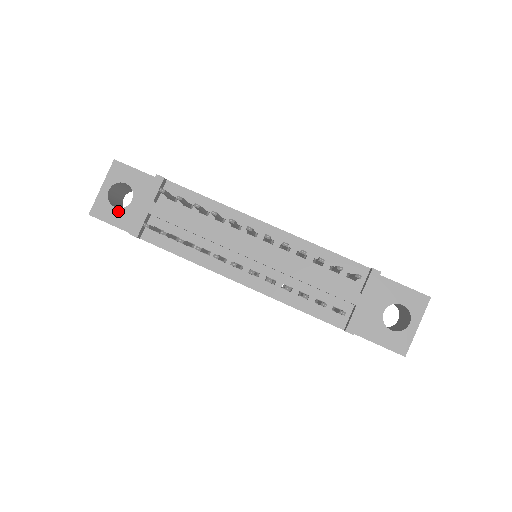
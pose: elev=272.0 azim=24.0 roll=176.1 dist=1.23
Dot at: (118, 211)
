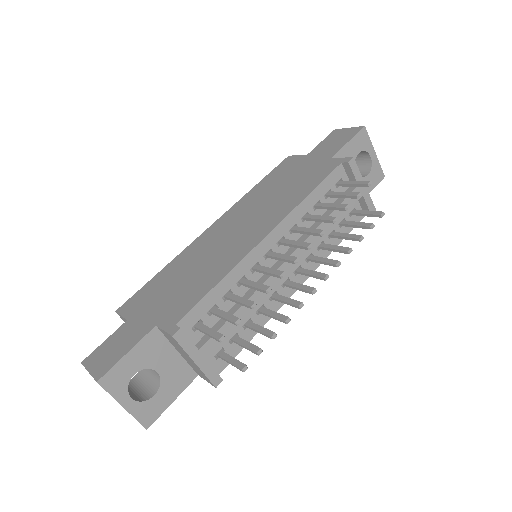
Dot at: (160, 393)
